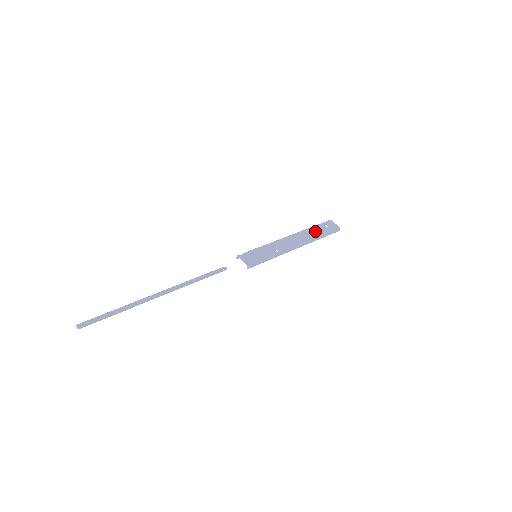
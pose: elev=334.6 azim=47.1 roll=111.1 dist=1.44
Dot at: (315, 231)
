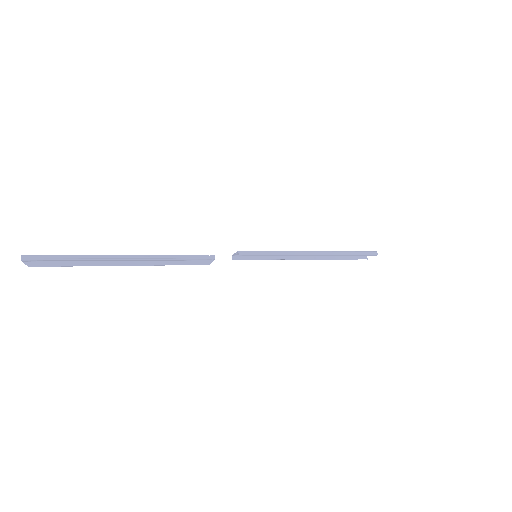
Dot at: occluded
